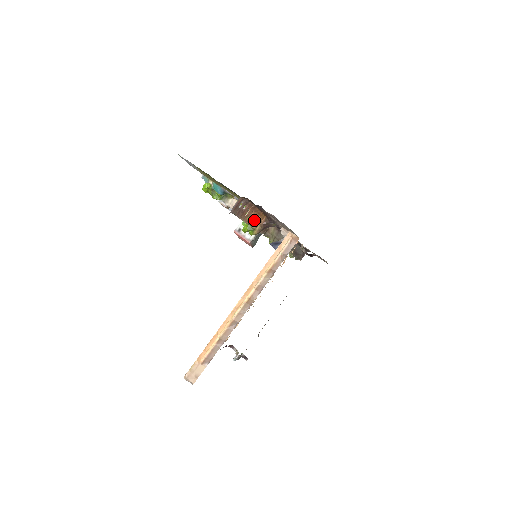
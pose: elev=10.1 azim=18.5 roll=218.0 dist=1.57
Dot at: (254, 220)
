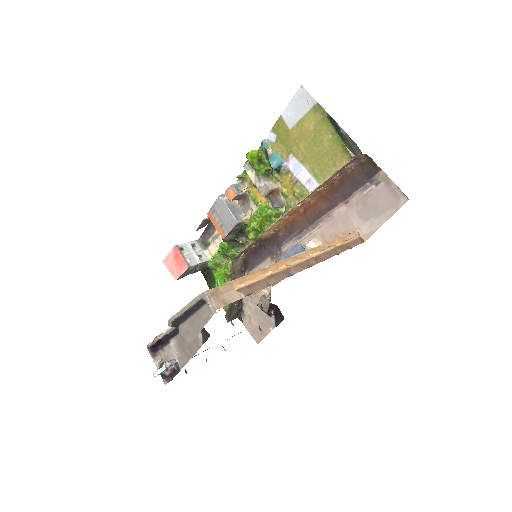
Dot at: (287, 215)
